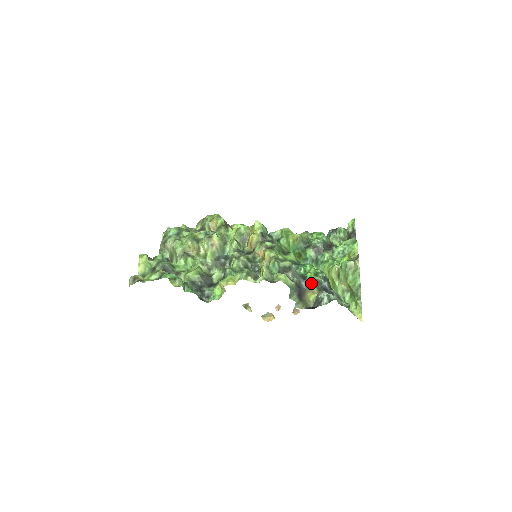
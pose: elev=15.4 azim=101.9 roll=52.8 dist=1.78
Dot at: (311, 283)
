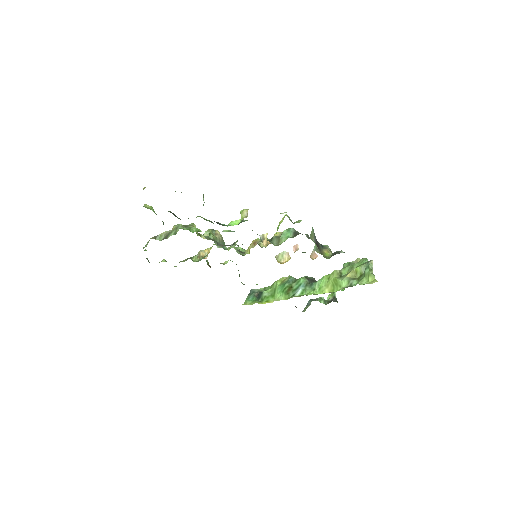
Dot at: (325, 246)
